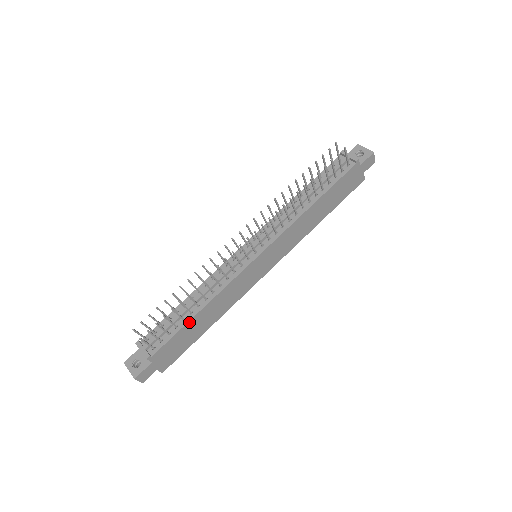
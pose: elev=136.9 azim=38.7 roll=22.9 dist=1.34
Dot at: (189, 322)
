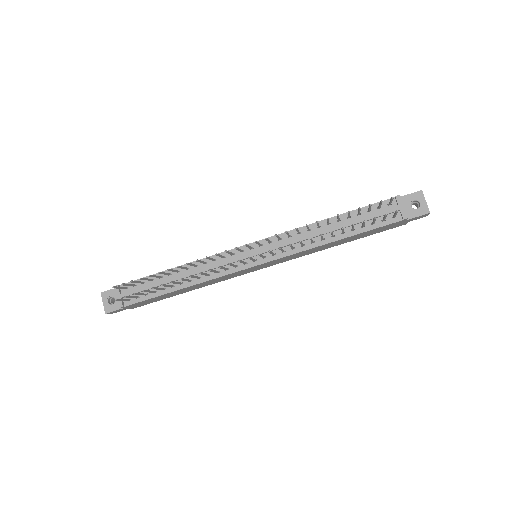
Dot at: (168, 293)
